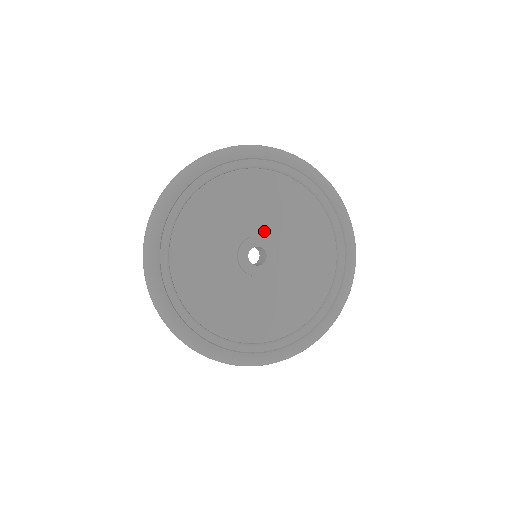
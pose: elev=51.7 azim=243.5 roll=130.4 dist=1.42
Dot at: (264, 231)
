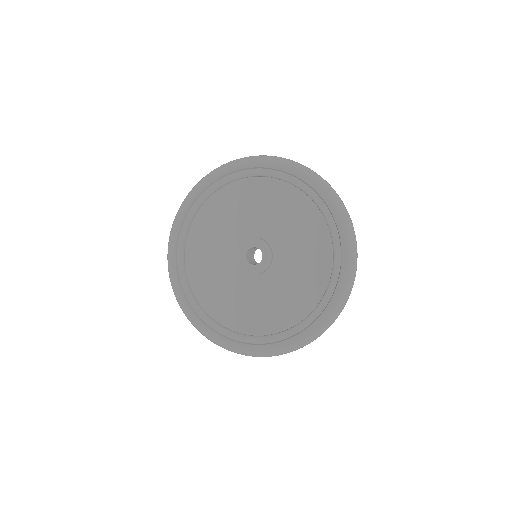
Dot at: (247, 234)
